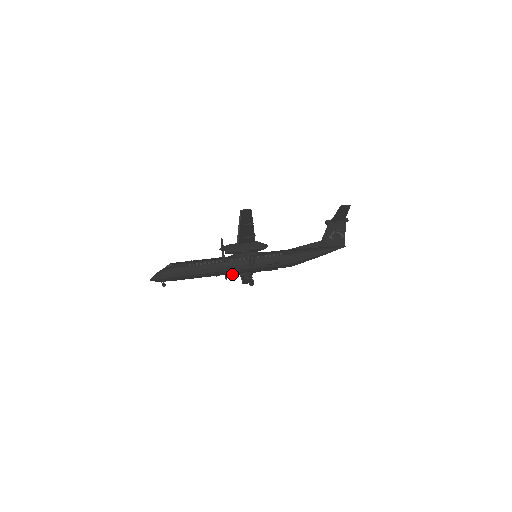
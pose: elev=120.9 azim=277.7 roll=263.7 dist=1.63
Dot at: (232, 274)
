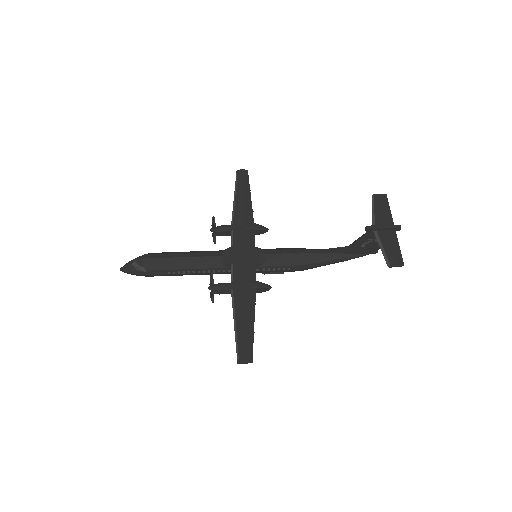
Dot at: (223, 233)
